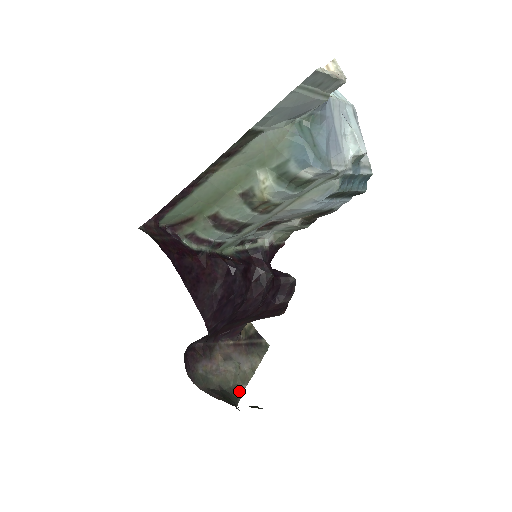
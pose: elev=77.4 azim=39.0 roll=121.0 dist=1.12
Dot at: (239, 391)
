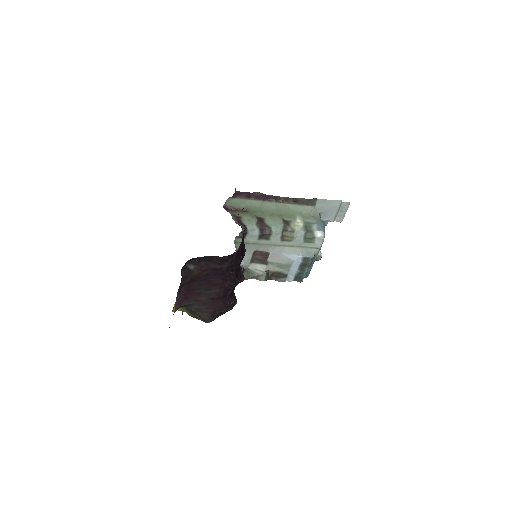
Dot at: occluded
